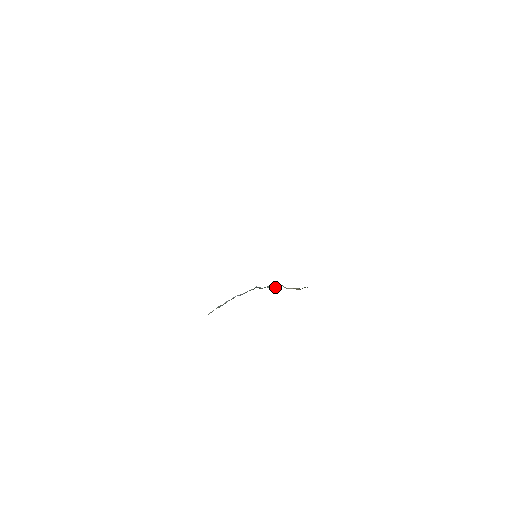
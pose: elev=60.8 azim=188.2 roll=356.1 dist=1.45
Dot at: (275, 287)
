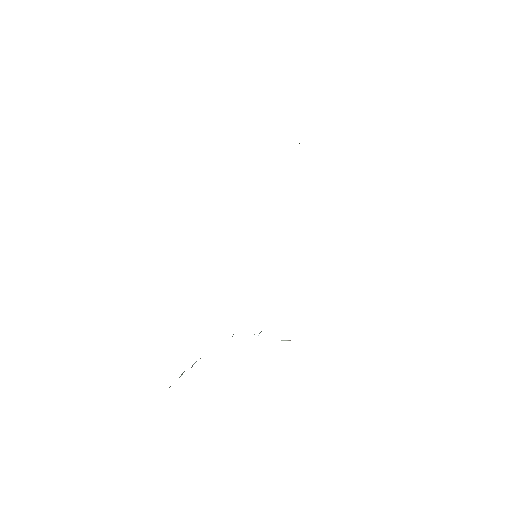
Dot at: occluded
